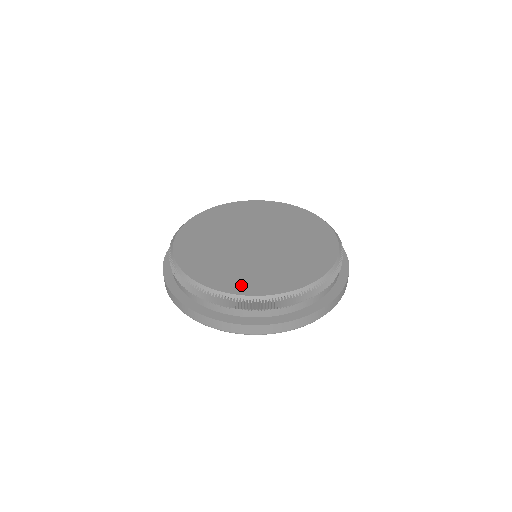
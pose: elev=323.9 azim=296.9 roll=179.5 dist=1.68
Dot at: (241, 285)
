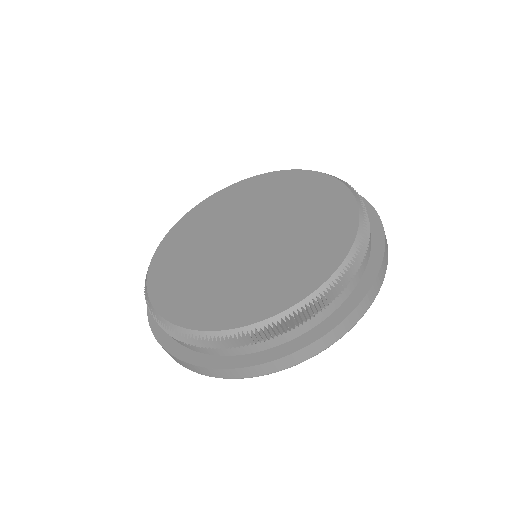
Dot at: (196, 312)
